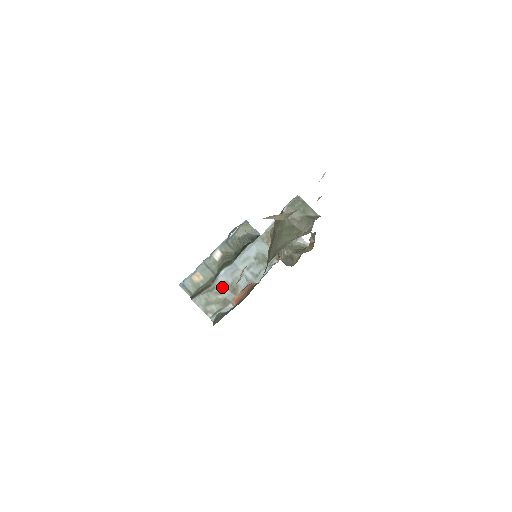
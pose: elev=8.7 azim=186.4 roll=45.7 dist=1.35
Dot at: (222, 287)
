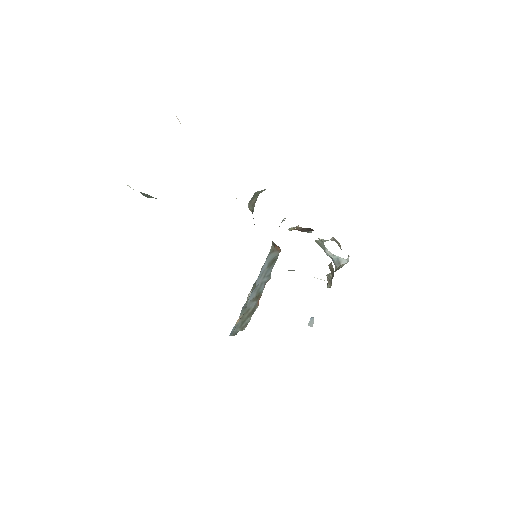
Dot at: (250, 304)
